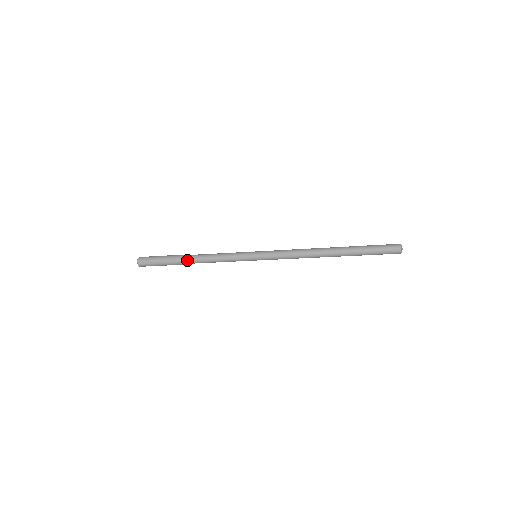
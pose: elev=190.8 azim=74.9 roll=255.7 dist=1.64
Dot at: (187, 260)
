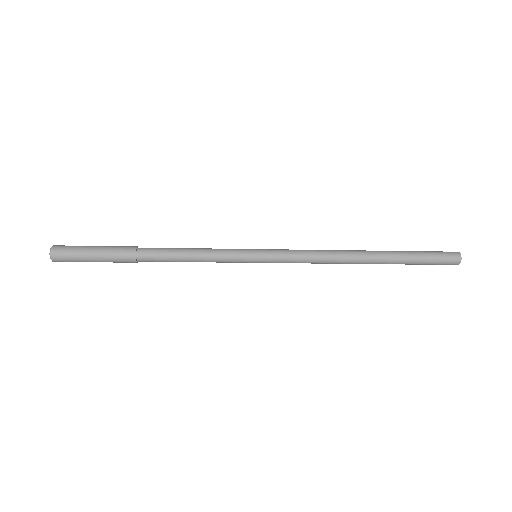
Dot at: (143, 257)
